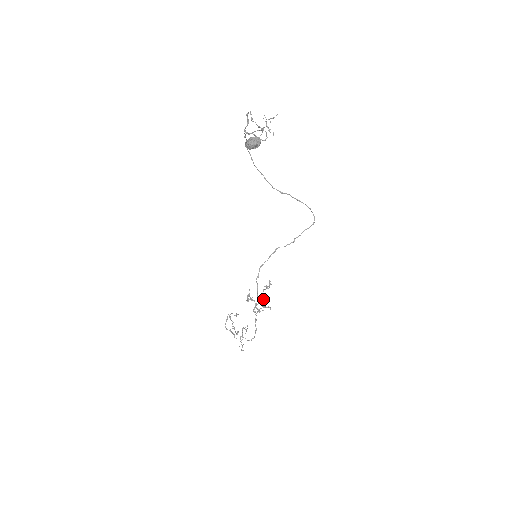
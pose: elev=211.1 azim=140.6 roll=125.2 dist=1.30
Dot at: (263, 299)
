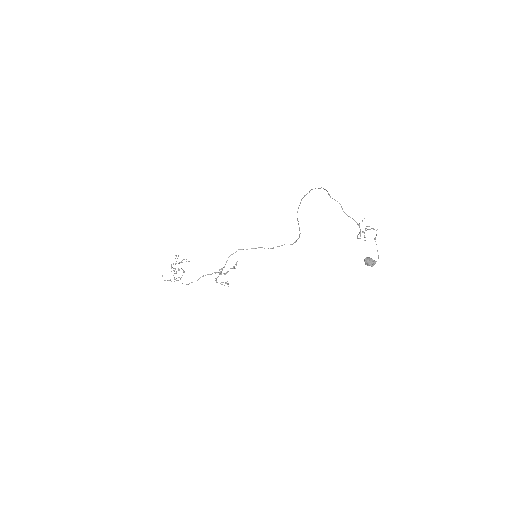
Dot at: occluded
